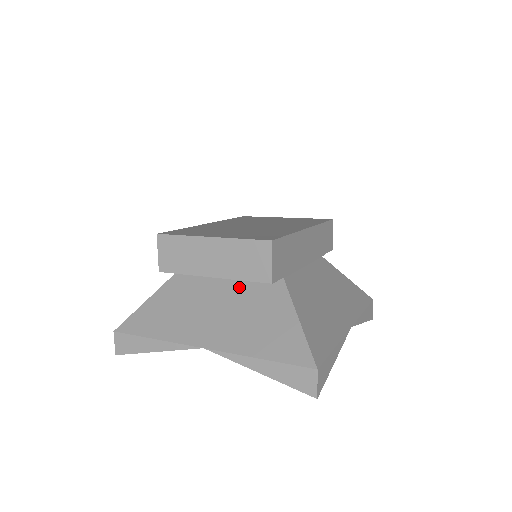
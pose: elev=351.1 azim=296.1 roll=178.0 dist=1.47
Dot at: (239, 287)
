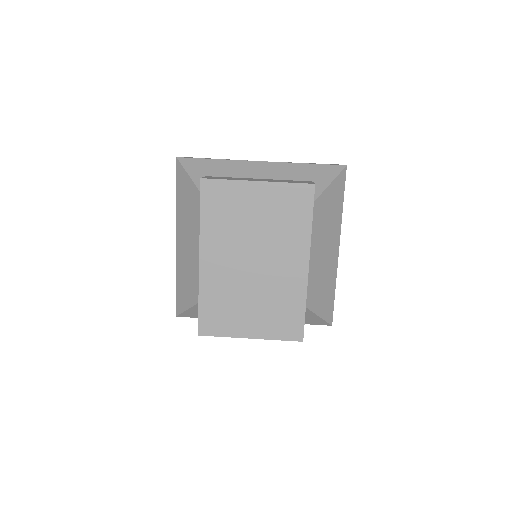
Dot at: occluded
